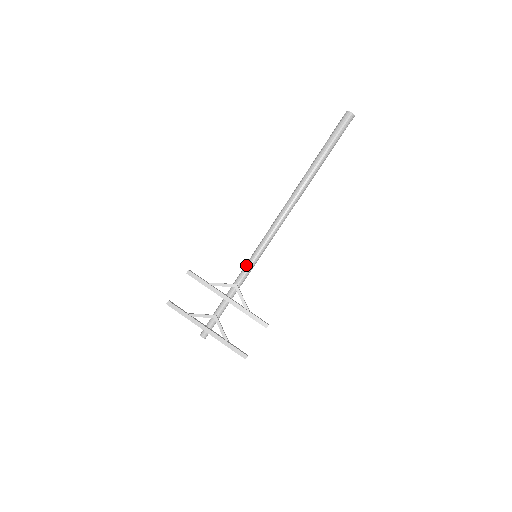
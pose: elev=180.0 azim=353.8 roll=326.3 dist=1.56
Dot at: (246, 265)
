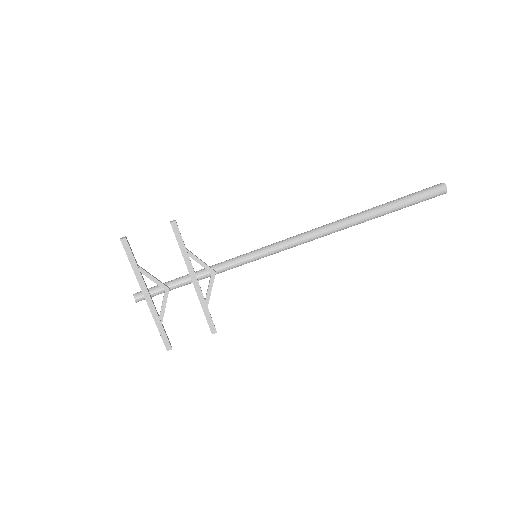
Dot at: (239, 258)
